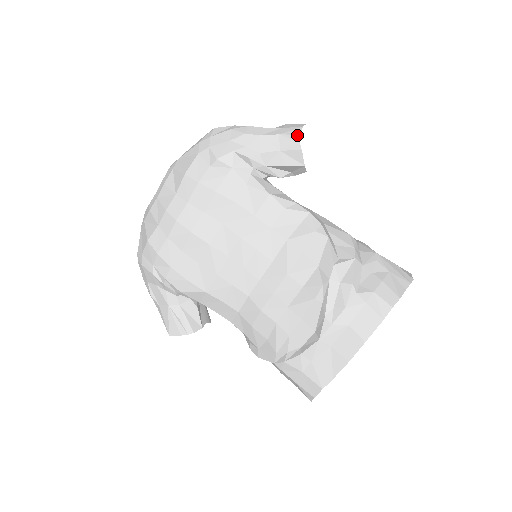
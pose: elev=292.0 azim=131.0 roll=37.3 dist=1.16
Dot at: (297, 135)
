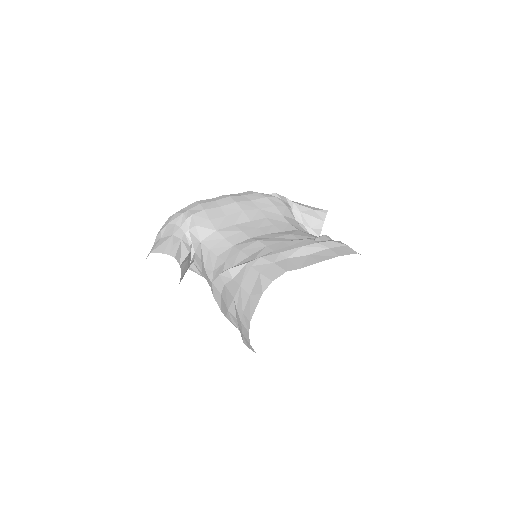
Dot at: occluded
